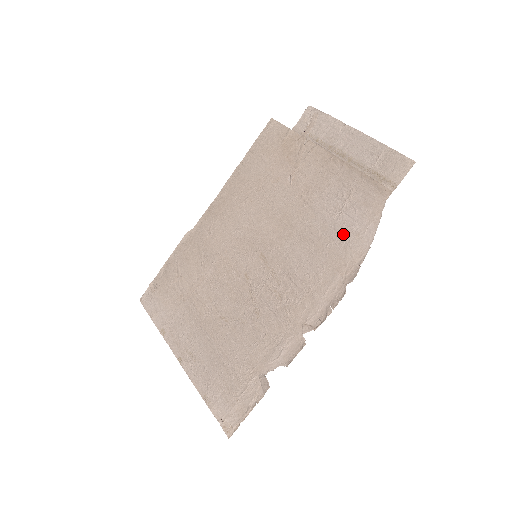
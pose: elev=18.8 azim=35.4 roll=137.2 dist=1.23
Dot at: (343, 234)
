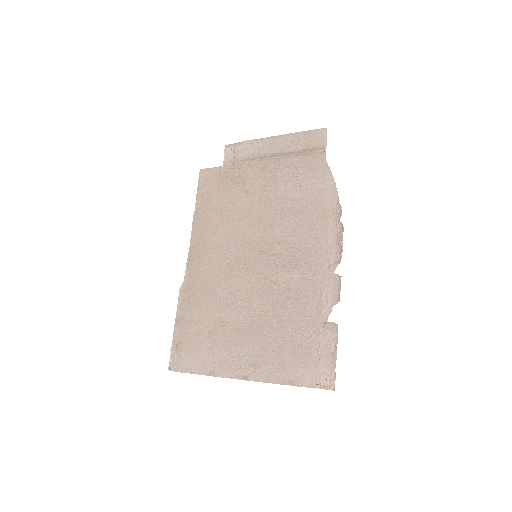
Dot at: (312, 195)
